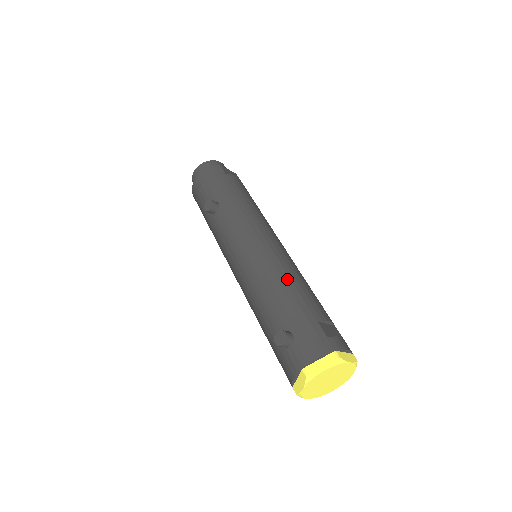
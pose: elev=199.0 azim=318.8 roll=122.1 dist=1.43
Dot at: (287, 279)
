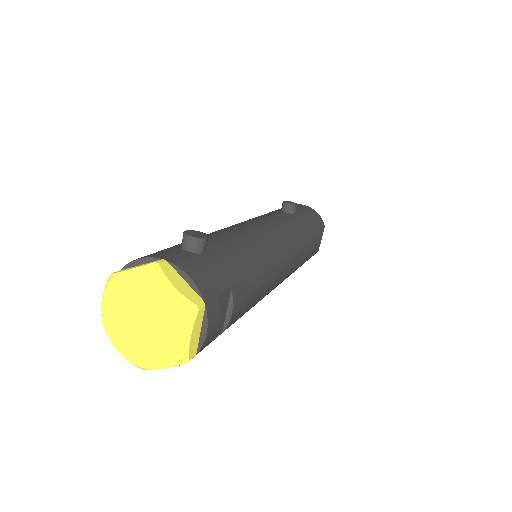
Dot at: (262, 261)
